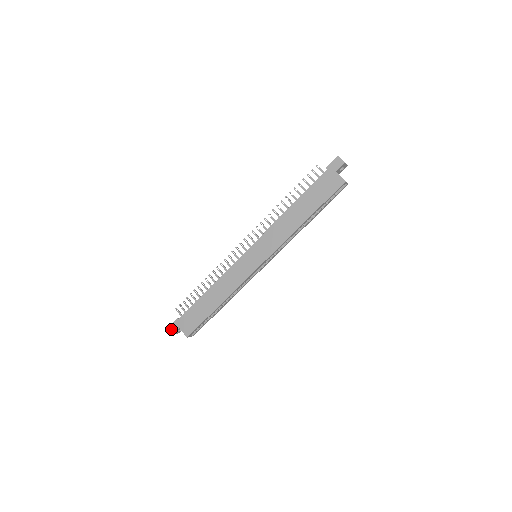
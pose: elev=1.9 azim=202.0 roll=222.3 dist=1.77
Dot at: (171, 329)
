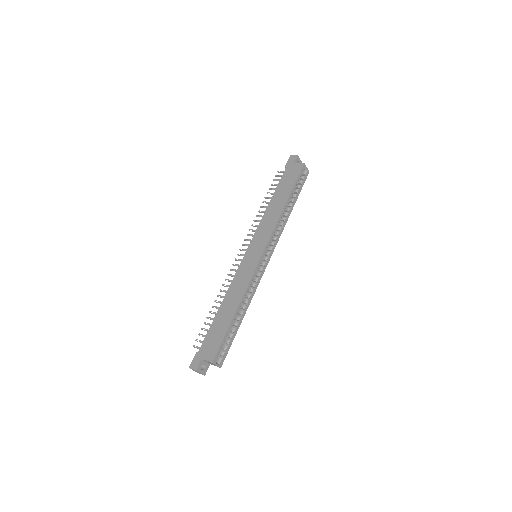
Dot at: (193, 366)
